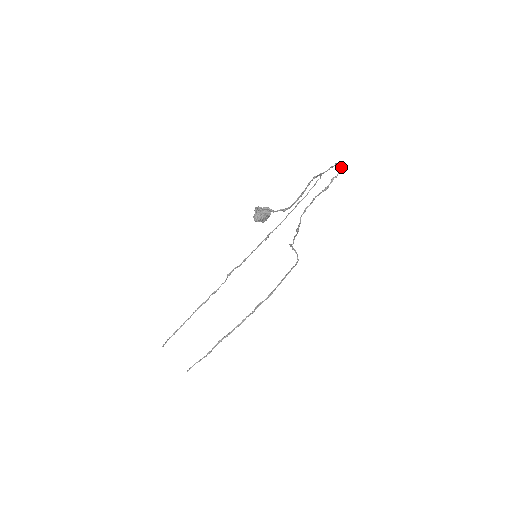
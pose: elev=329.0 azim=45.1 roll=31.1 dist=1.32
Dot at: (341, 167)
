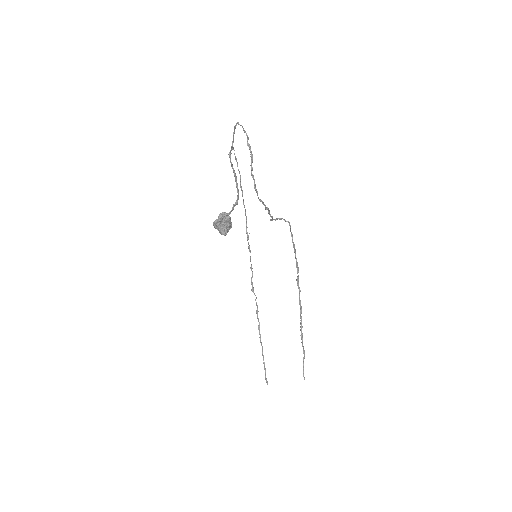
Dot at: (242, 127)
